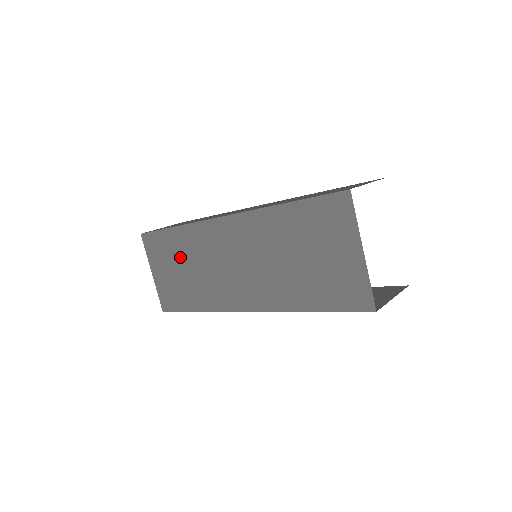
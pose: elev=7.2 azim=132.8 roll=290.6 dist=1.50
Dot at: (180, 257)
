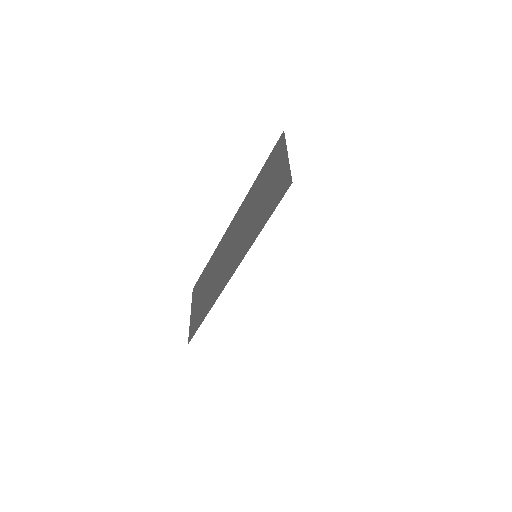
Dot at: (207, 280)
